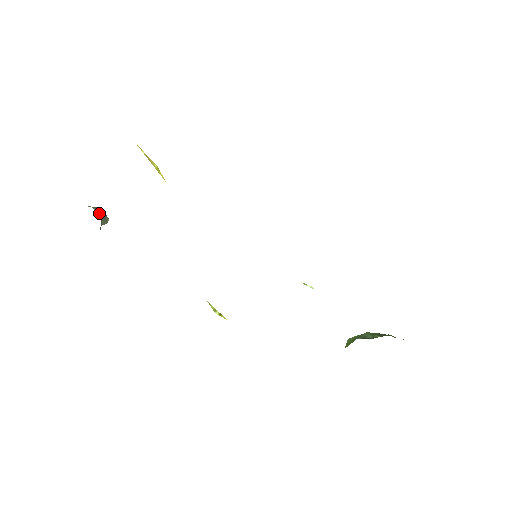
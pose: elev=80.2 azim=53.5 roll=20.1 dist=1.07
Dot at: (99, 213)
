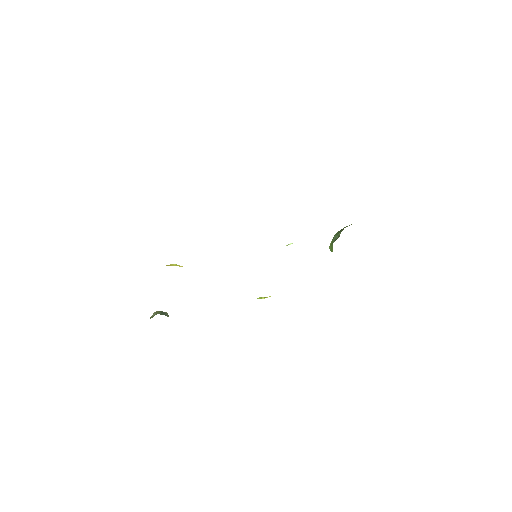
Dot at: (161, 314)
